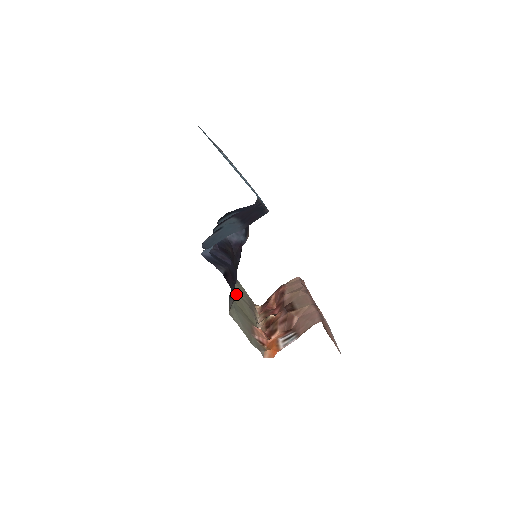
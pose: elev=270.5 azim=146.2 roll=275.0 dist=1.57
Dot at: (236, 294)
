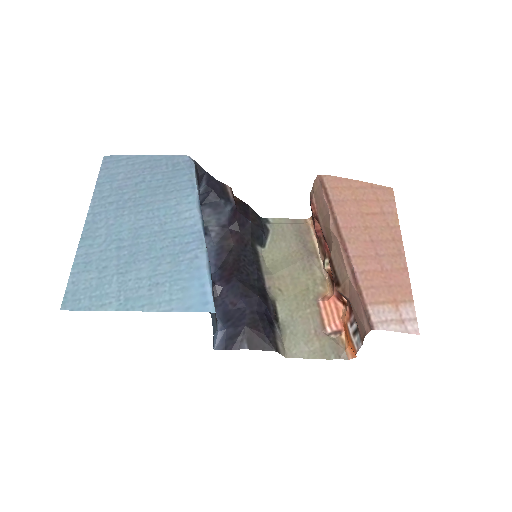
Dot at: (278, 274)
